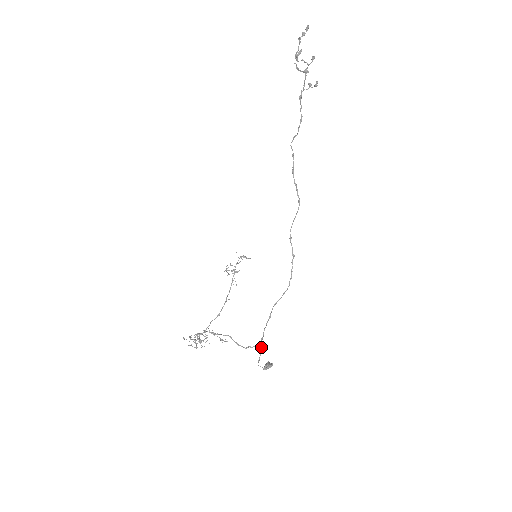
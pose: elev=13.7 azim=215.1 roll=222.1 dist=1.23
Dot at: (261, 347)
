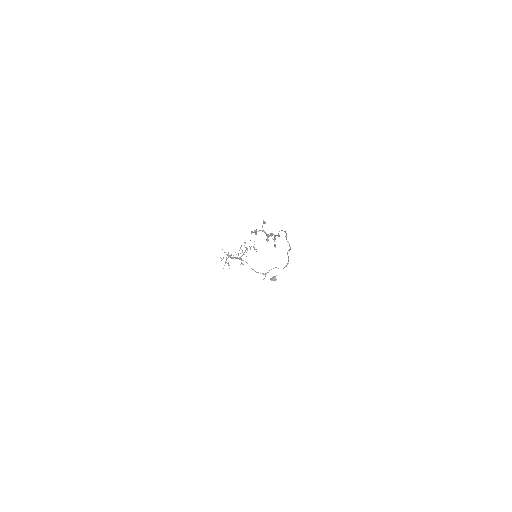
Dot at: (265, 276)
